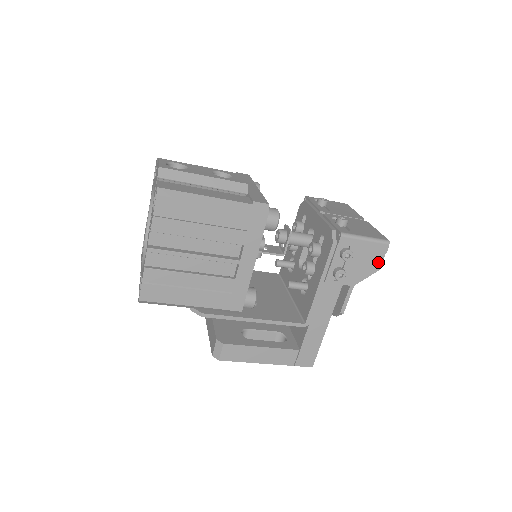
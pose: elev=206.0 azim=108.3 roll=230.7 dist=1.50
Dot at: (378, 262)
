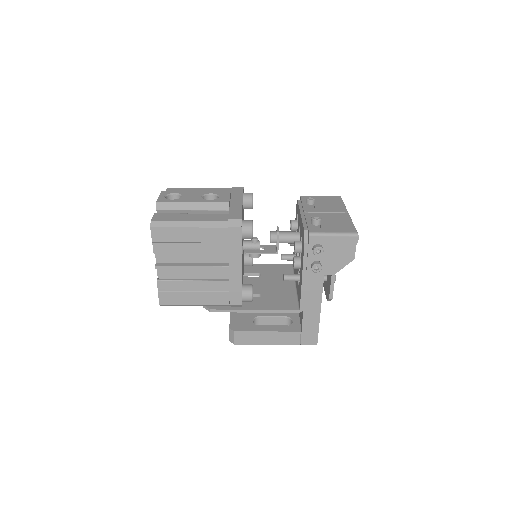
Dot at: (351, 252)
